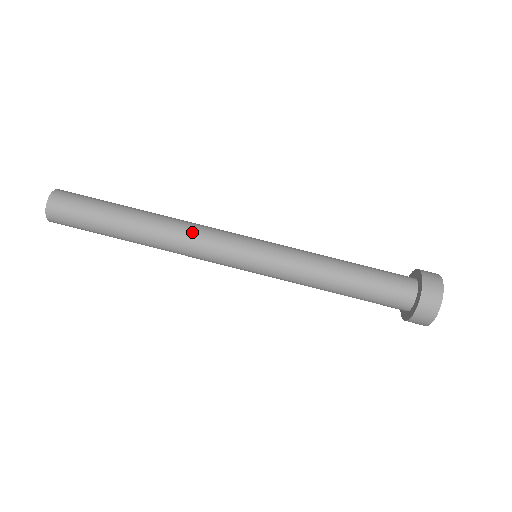
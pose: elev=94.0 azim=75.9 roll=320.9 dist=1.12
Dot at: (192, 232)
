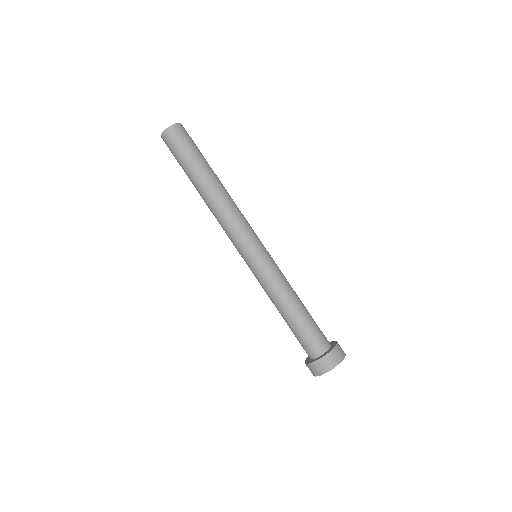
Dot at: (235, 212)
